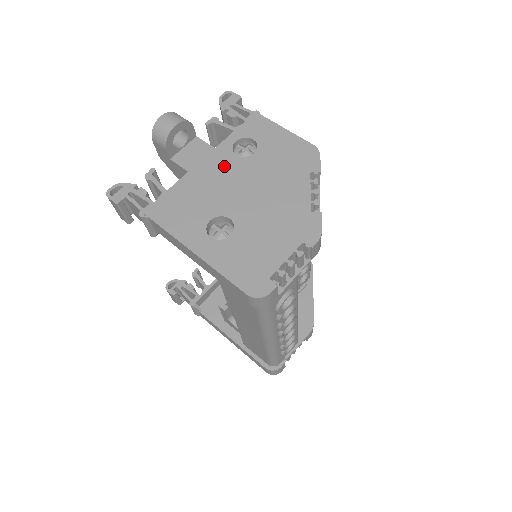
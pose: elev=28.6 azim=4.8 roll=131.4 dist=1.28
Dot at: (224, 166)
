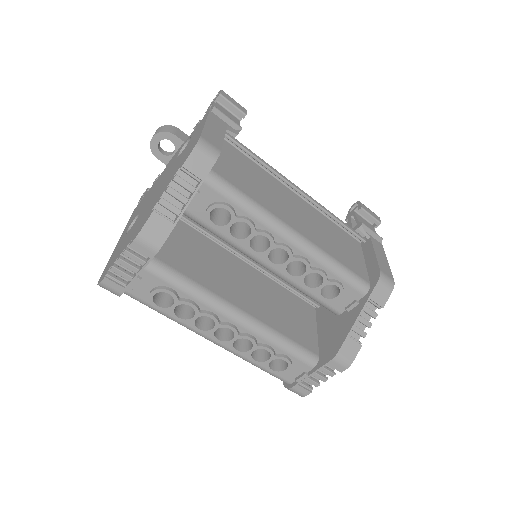
Dot at: (168, 168)
